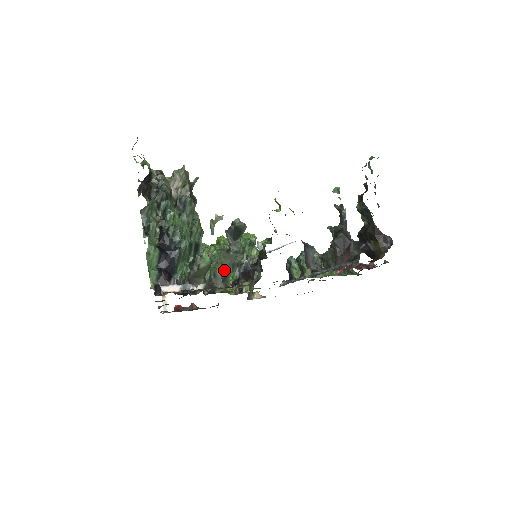
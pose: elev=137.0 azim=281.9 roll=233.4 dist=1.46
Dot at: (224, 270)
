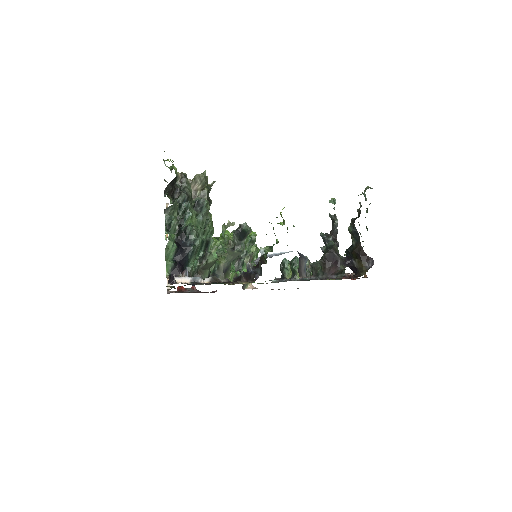
Dot at: (226, 264)
